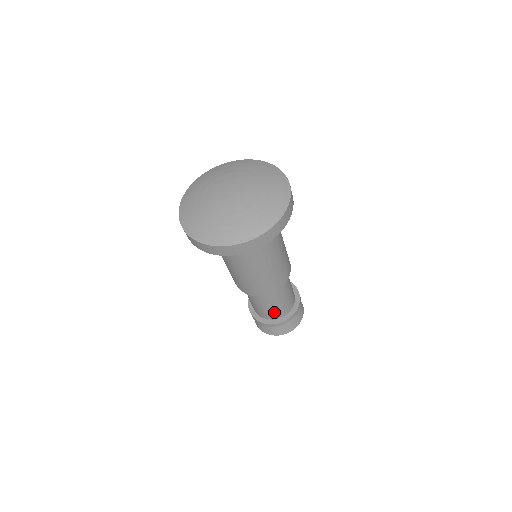
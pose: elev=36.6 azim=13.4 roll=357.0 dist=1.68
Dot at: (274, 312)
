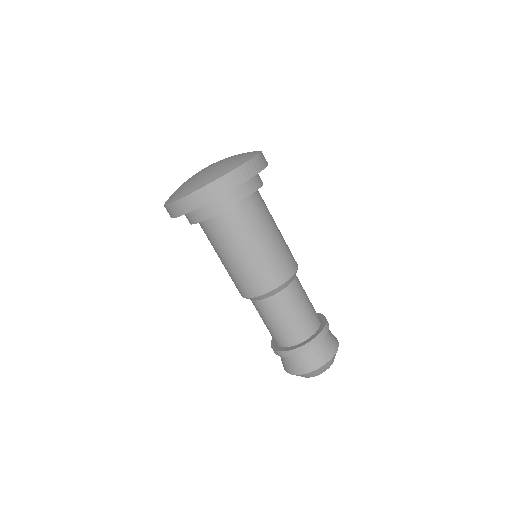
Dot at: (299, 327)
